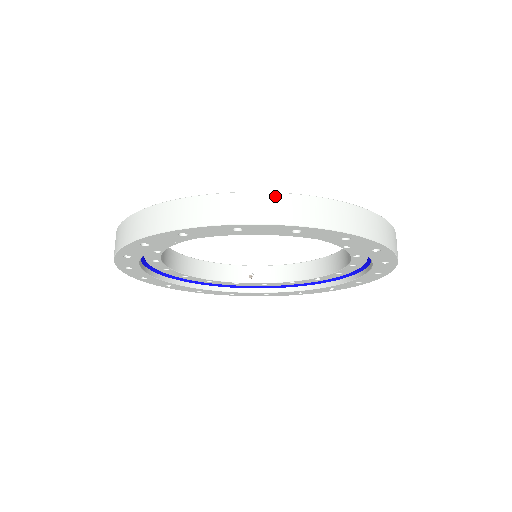
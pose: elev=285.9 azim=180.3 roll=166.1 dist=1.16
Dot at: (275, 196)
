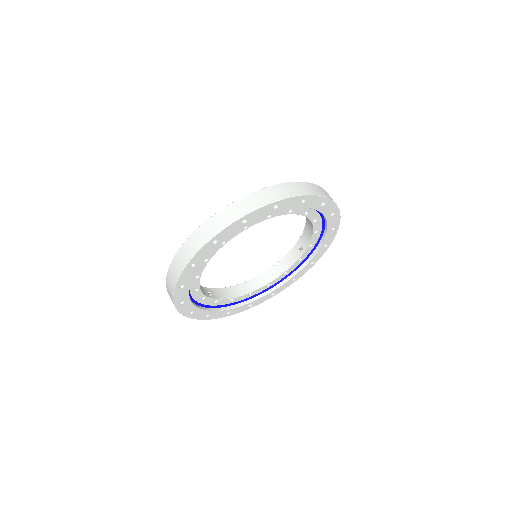
Dot at: occluded
